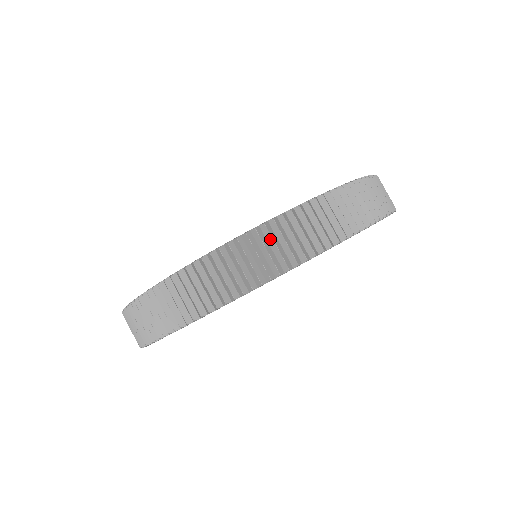
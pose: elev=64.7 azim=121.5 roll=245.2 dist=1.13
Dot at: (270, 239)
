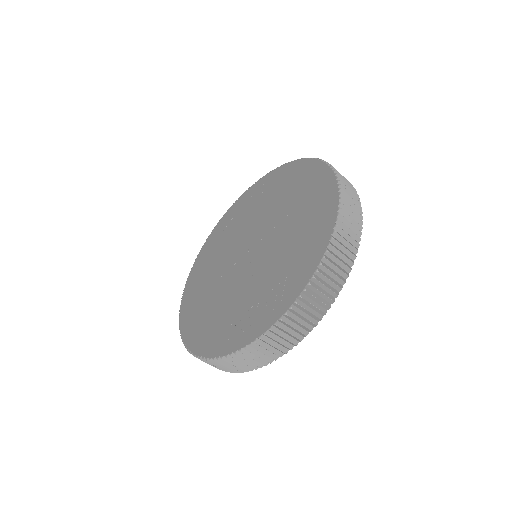
Dot at: (303, 309)
